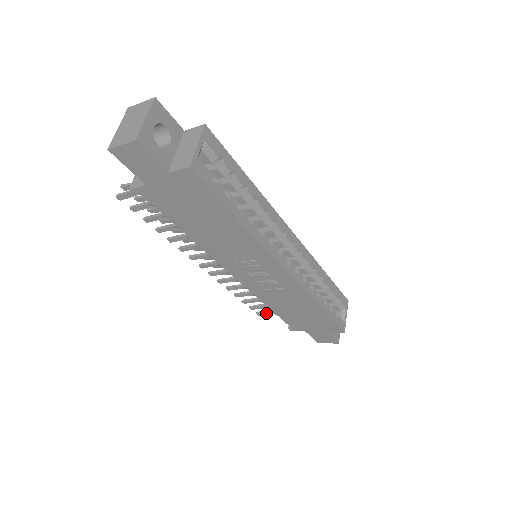
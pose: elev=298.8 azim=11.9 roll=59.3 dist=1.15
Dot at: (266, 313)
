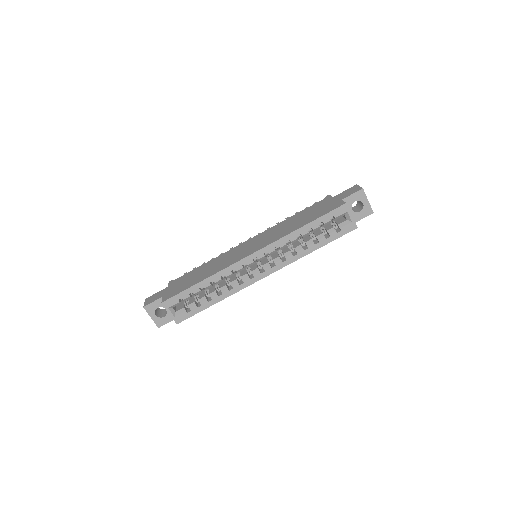
Dot at: occluded
